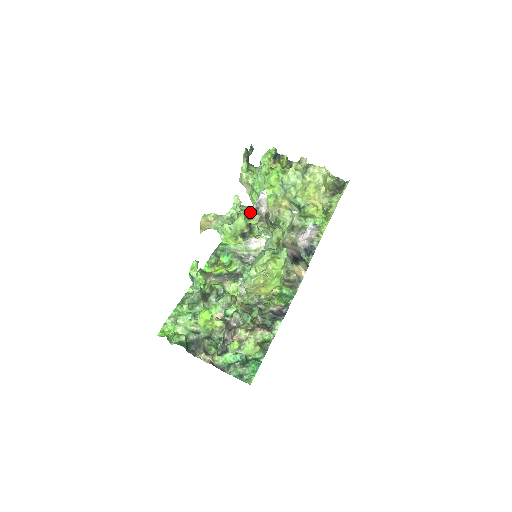
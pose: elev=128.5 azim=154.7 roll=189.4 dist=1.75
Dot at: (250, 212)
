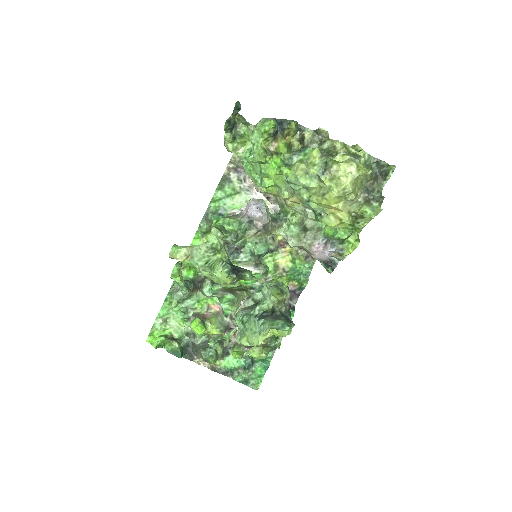
Dot at: (240, 231)
